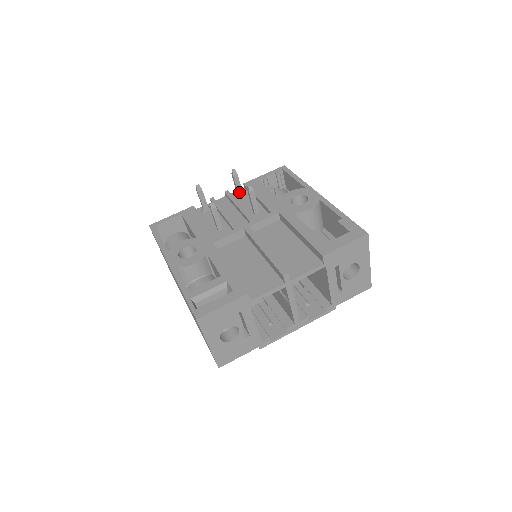
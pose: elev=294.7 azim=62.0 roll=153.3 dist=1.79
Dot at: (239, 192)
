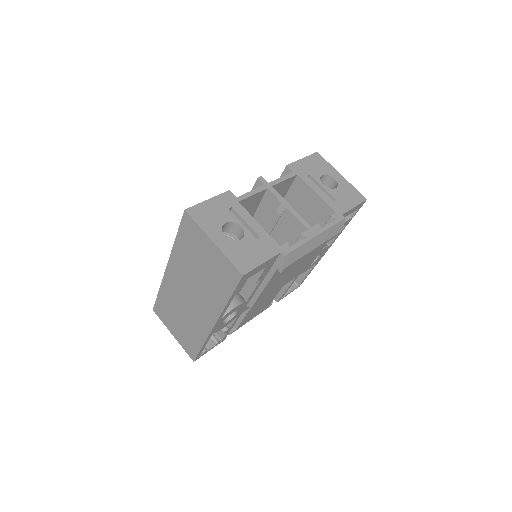
Dot at: occluded
